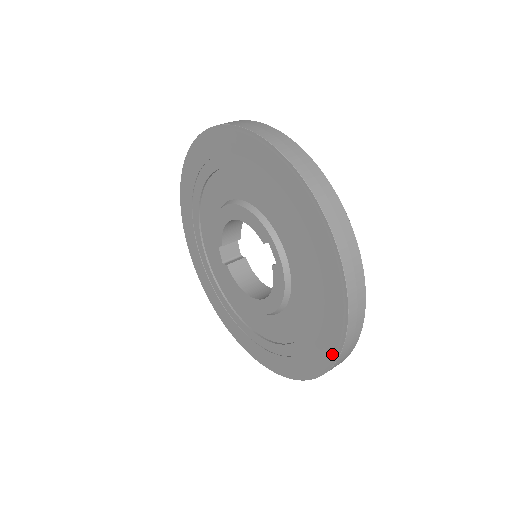
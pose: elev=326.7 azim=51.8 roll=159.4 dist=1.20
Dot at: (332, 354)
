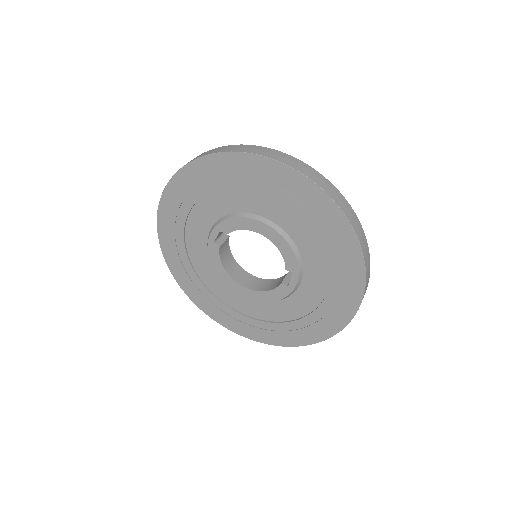
Dot at: (291, 343)
